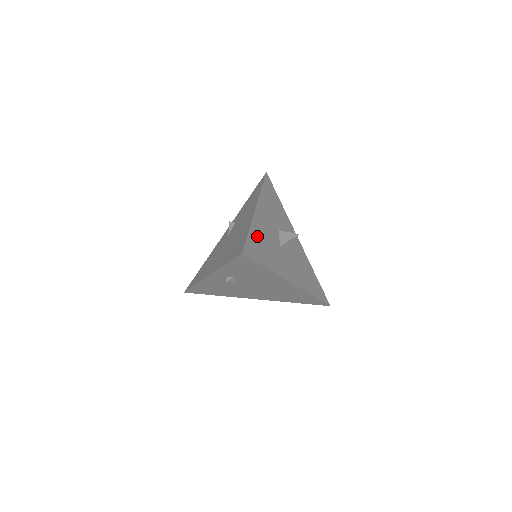
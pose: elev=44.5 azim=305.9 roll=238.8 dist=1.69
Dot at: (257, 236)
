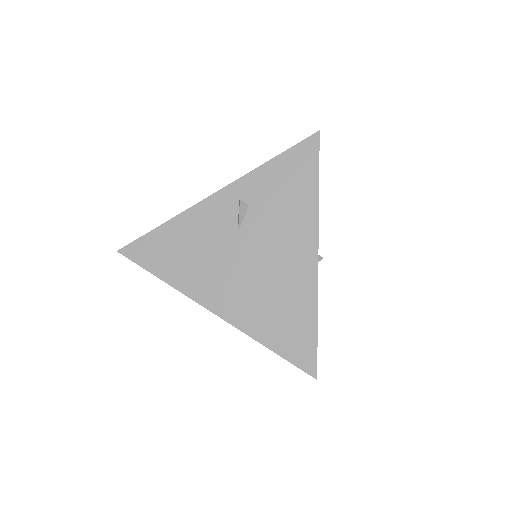
Dot at: occluded
